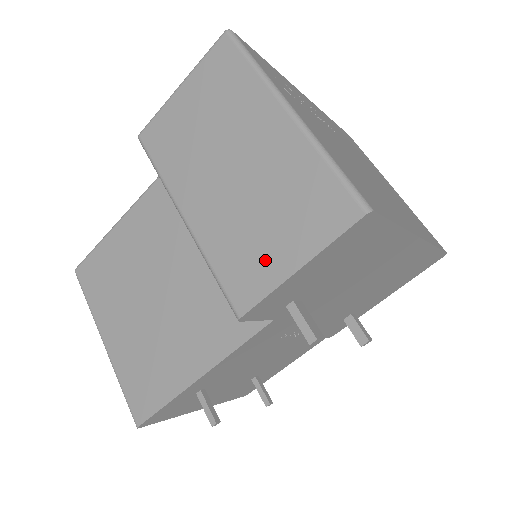
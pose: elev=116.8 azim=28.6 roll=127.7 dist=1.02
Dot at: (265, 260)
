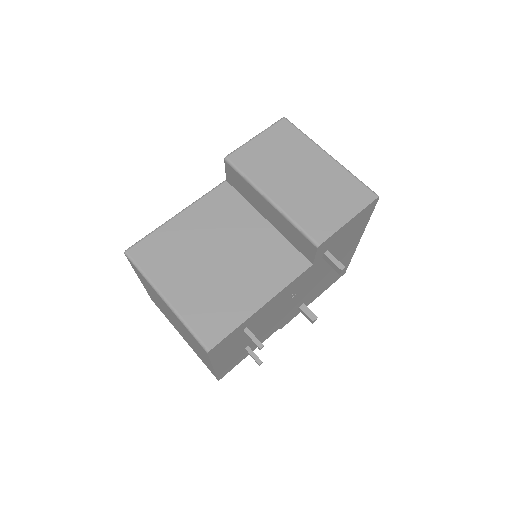
Dot at: (330, 217)
